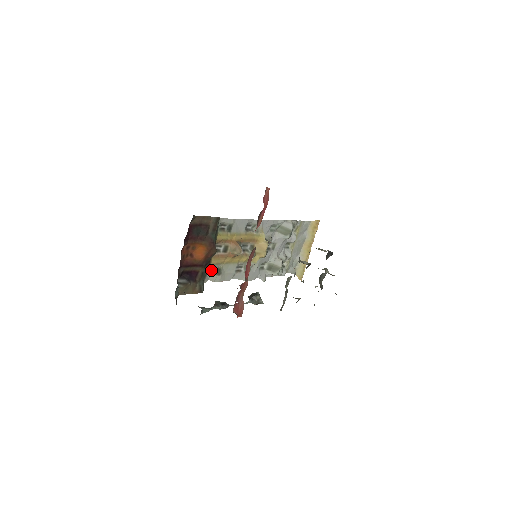
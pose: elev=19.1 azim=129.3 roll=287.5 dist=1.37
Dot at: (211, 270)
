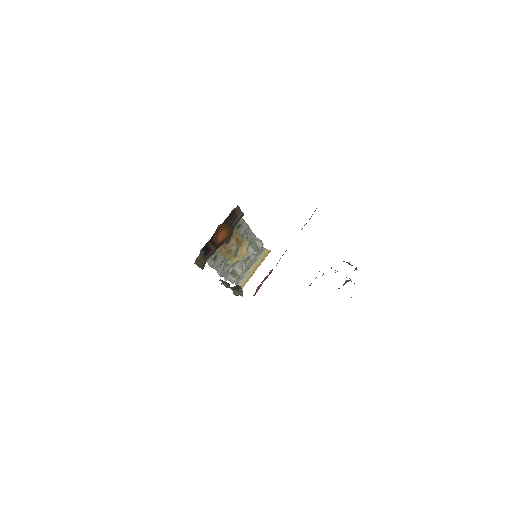
Dot at: occluded
